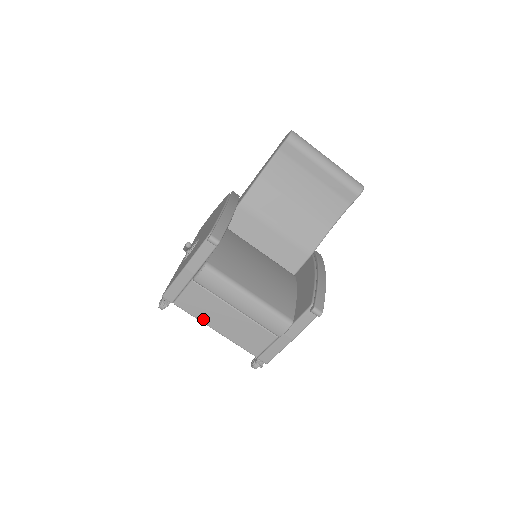
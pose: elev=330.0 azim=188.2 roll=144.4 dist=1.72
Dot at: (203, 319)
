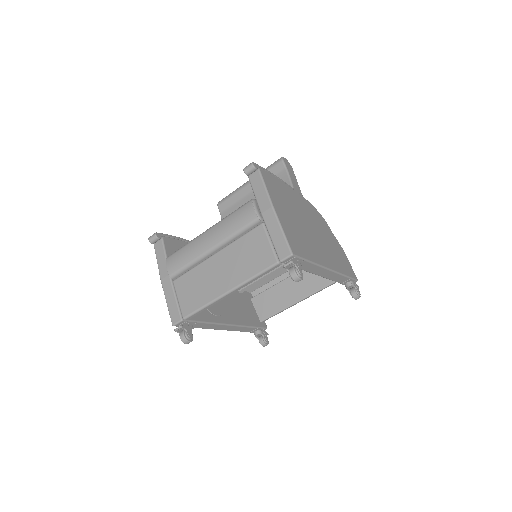
Dot at: (210, 298)
